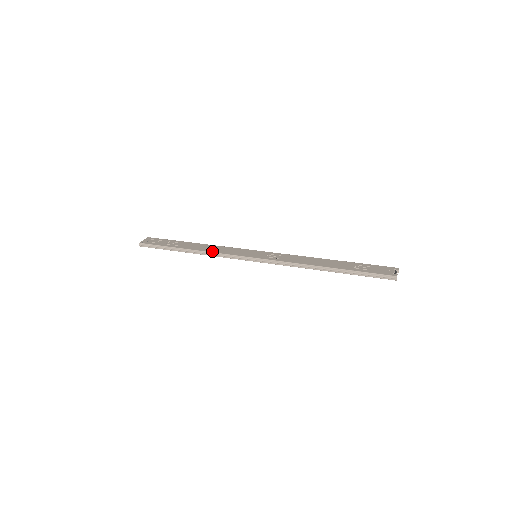
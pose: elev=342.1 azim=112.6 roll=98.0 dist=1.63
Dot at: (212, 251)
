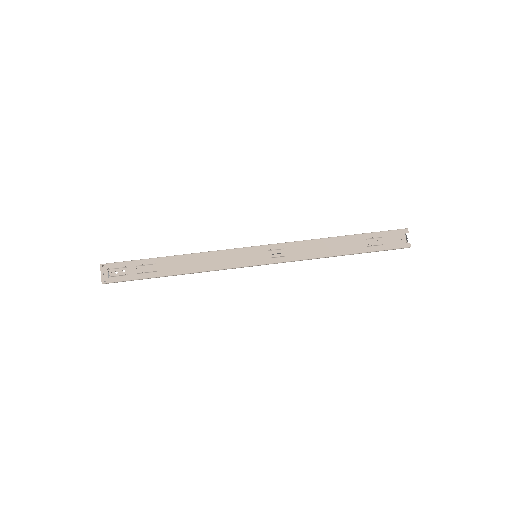
Dot at: (204, 269)
